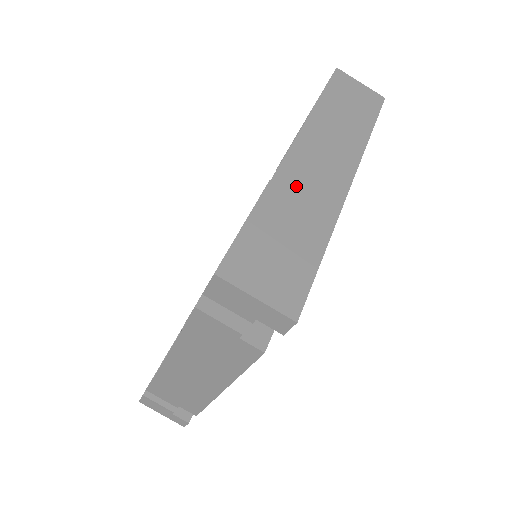
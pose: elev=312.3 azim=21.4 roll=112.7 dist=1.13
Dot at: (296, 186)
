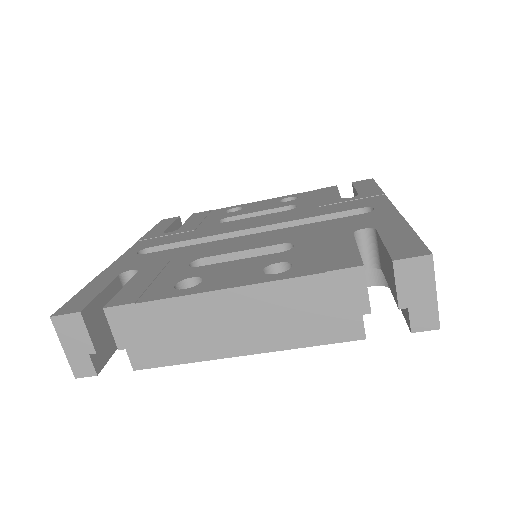
Dot at: occluded
